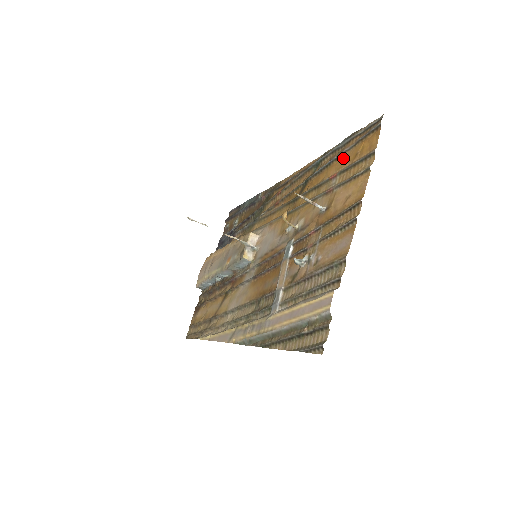
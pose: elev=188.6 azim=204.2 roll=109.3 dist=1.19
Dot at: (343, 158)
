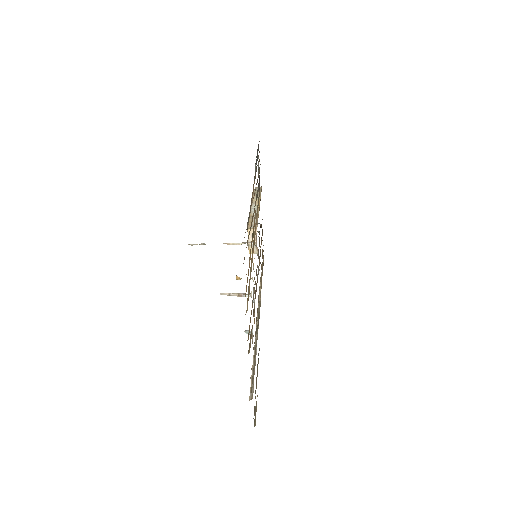
Dot at: occluded
